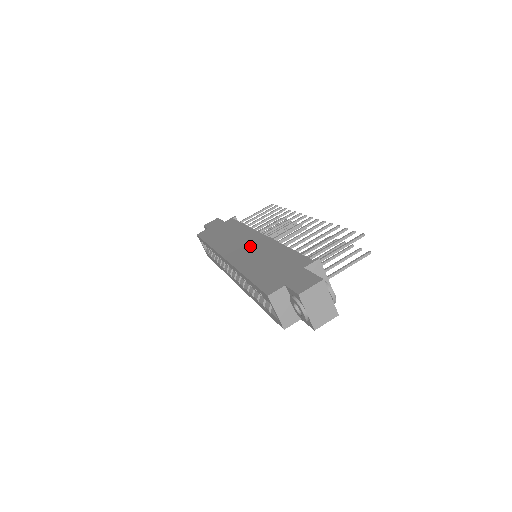
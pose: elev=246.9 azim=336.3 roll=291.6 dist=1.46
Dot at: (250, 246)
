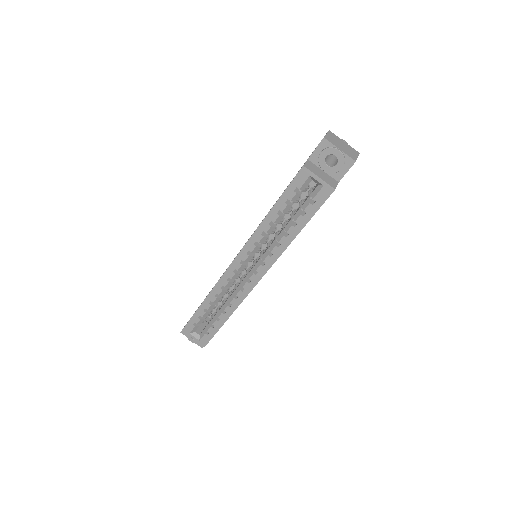
Dot at: occluded
